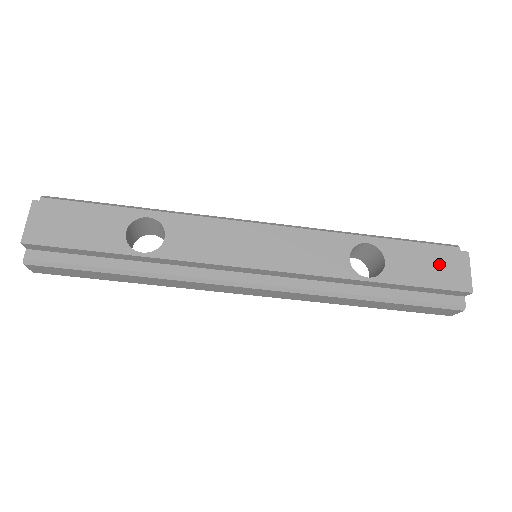
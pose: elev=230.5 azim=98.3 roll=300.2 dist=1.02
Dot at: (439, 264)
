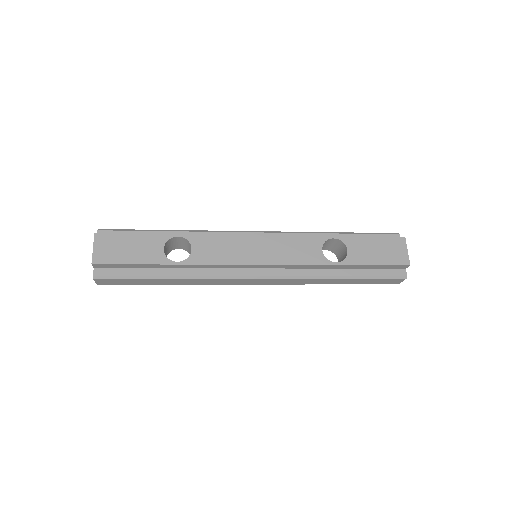
Dot at: (385, 248)
